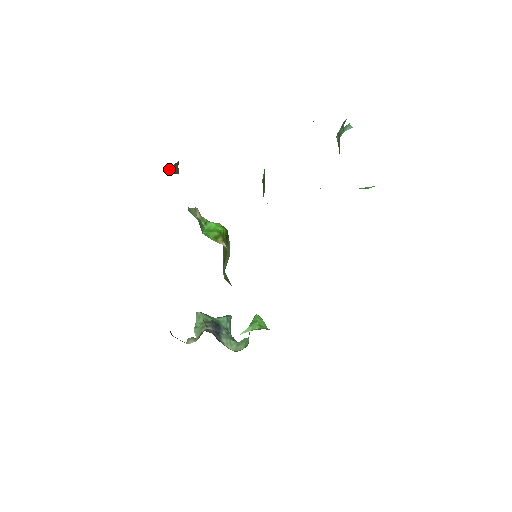
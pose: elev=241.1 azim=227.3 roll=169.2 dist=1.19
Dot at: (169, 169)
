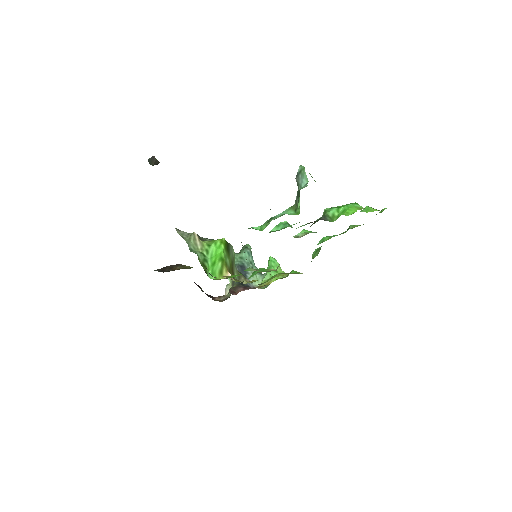
Dot at: (149, 161)
